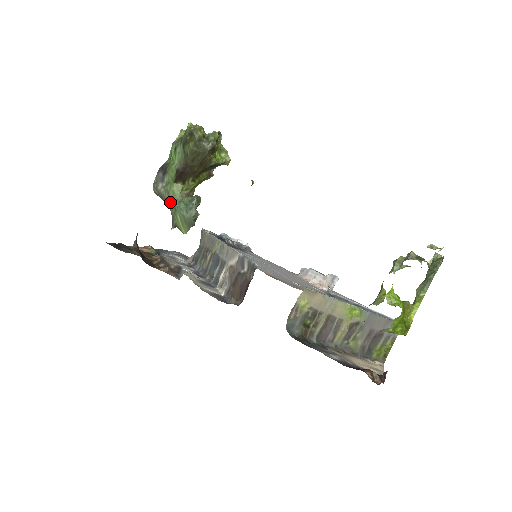
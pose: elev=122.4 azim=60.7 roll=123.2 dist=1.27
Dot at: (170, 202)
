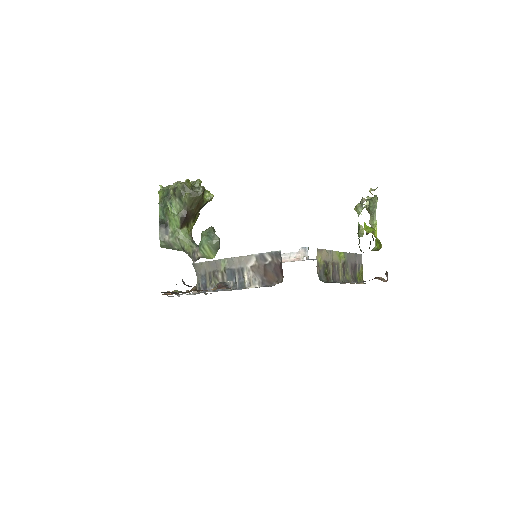
Dot at: (183, 245)
